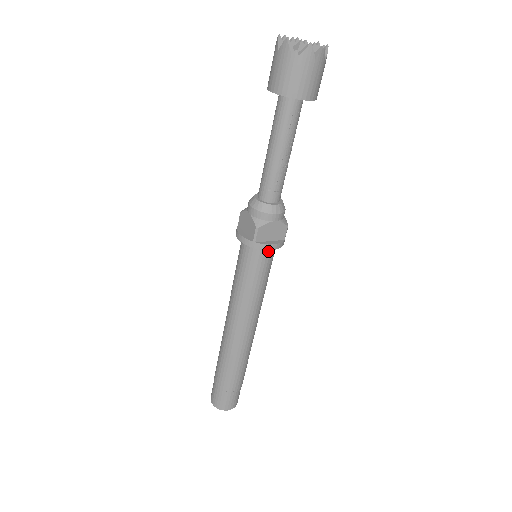
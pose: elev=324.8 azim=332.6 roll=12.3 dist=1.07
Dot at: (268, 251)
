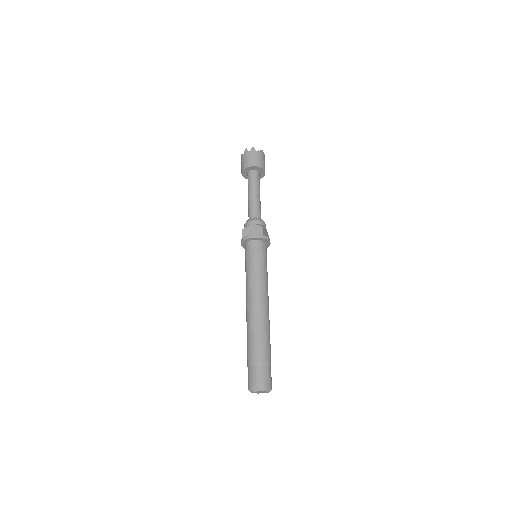
Dot at: (253, 243)
